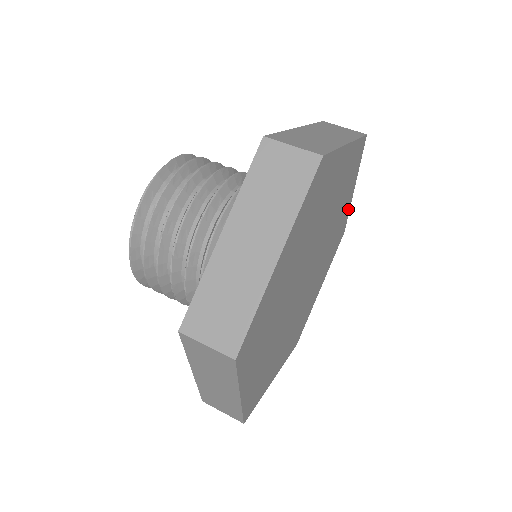
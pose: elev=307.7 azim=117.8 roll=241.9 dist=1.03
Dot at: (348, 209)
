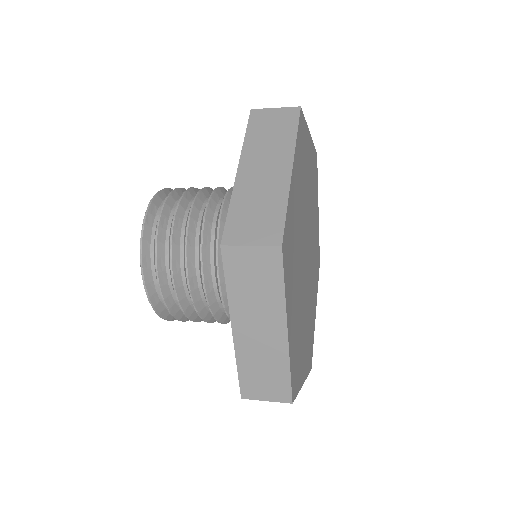
Dot at: (318, 232)
